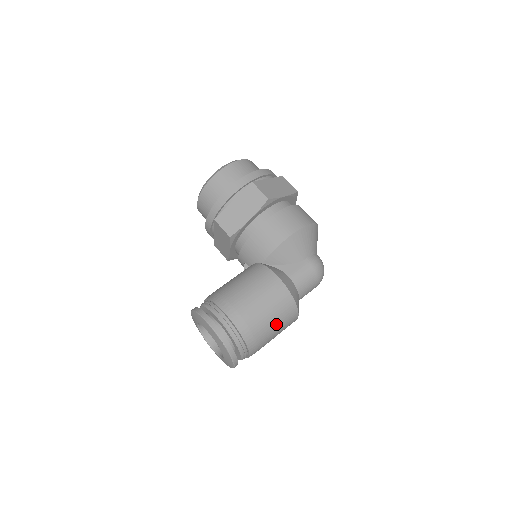
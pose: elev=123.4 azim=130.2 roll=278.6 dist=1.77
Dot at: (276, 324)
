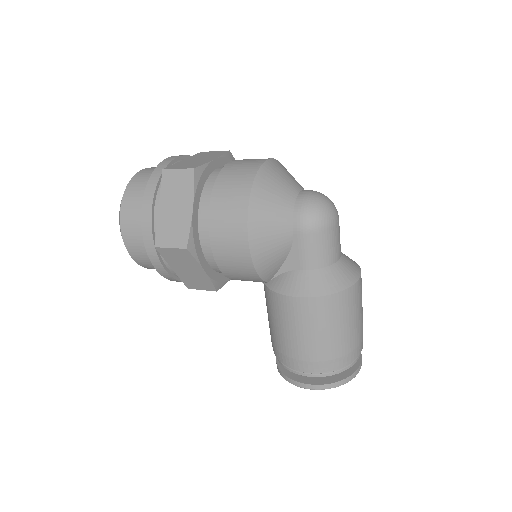
Dot at: (347, 323)
